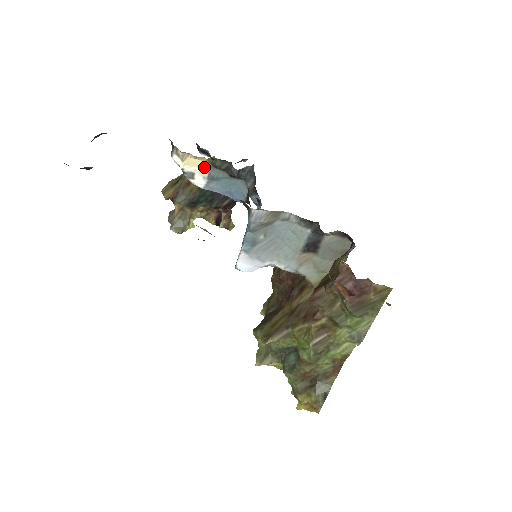
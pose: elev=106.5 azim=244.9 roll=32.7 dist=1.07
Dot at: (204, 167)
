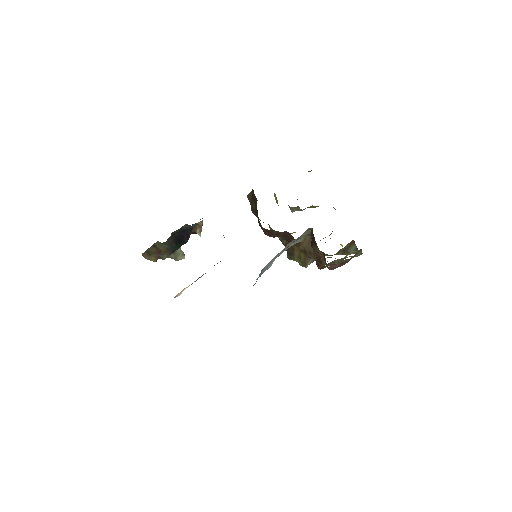
Dot at: occluded
